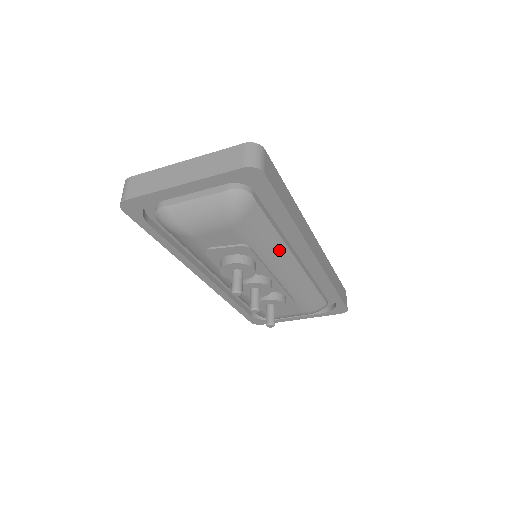
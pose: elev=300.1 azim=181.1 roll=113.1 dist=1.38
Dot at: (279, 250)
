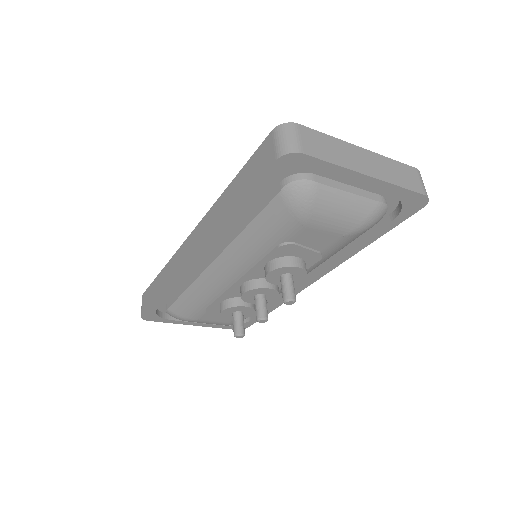
Dot at: (317, 266)
